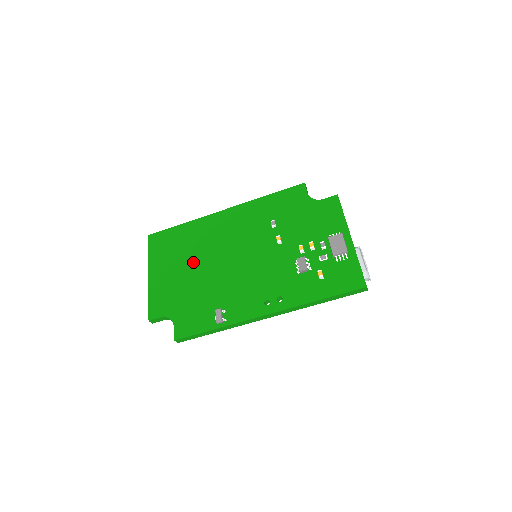
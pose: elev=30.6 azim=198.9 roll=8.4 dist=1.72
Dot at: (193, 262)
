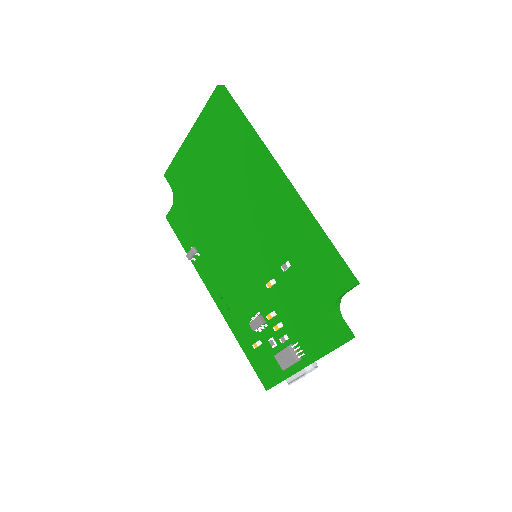
Dot at: (218, 184)
